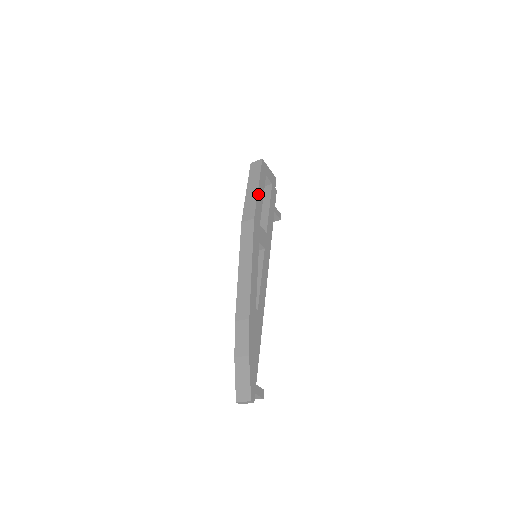
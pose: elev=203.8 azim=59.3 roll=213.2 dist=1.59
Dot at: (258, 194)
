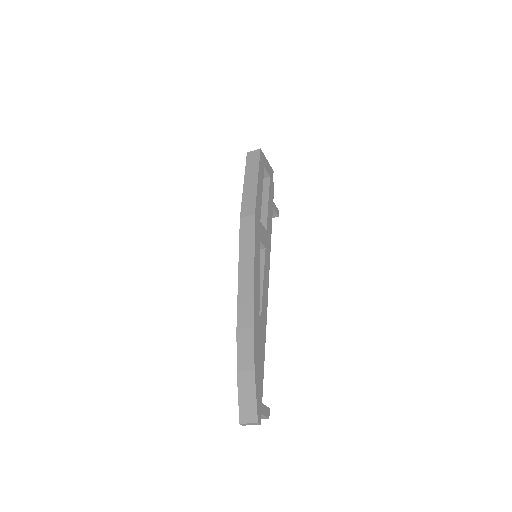
Dot at: (258, 187)
